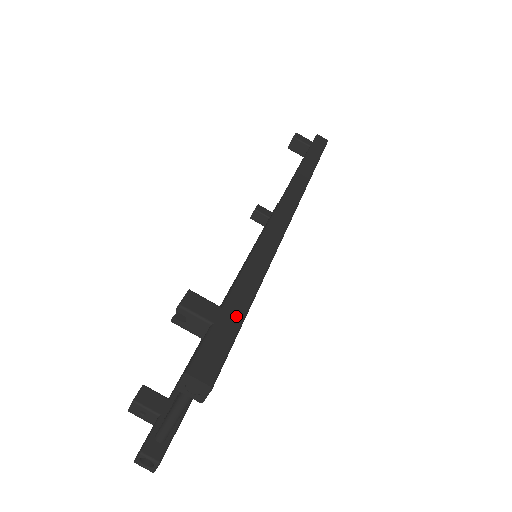
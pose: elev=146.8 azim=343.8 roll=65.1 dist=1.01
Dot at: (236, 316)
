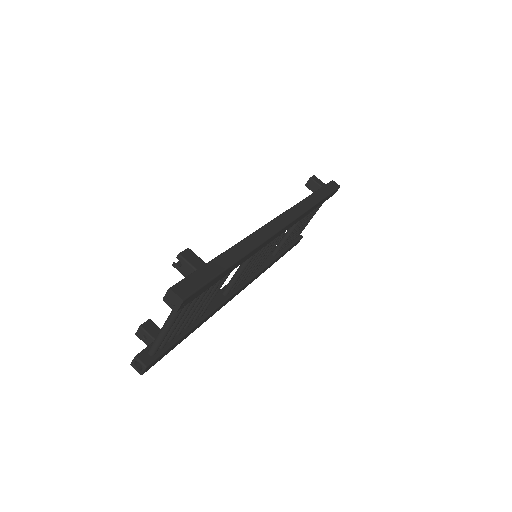
Dot at: (214, 271)
